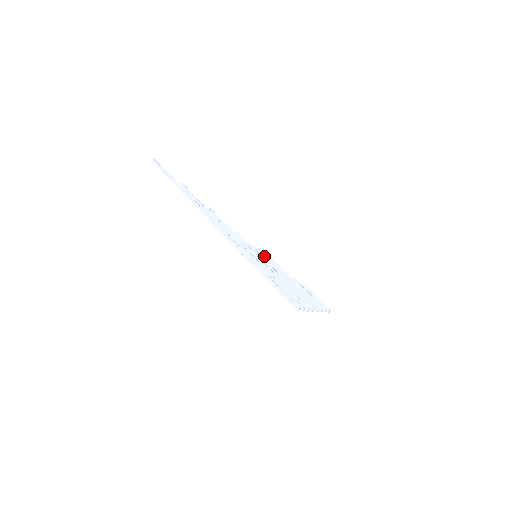
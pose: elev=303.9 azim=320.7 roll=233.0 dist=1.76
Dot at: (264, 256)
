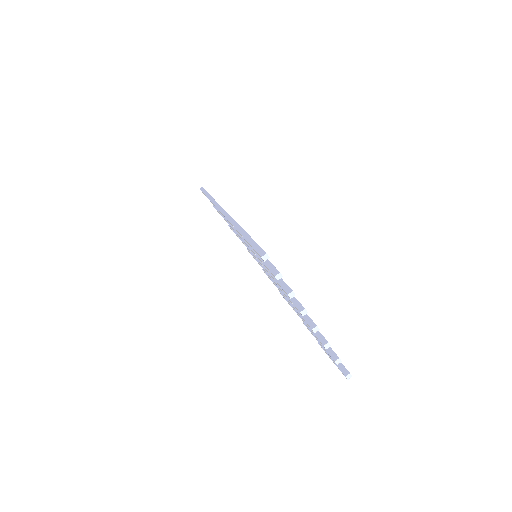
Dot at: occluded
